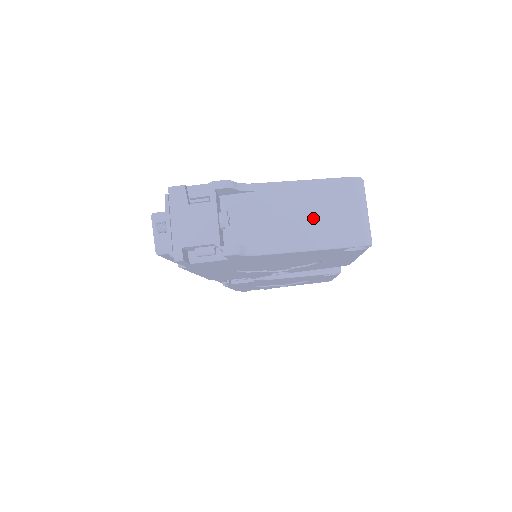
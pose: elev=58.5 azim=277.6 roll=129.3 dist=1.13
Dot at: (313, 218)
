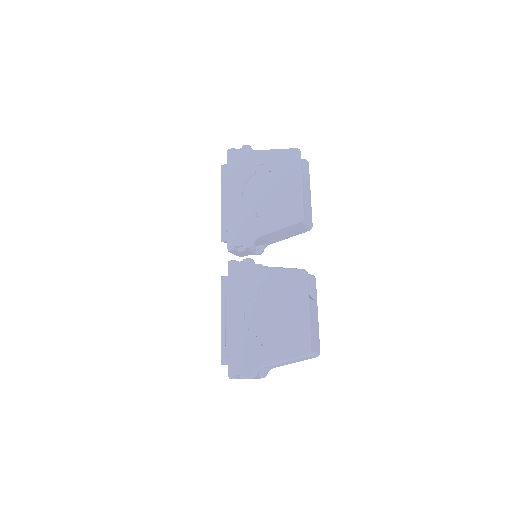
Dot at: (292, 362)
